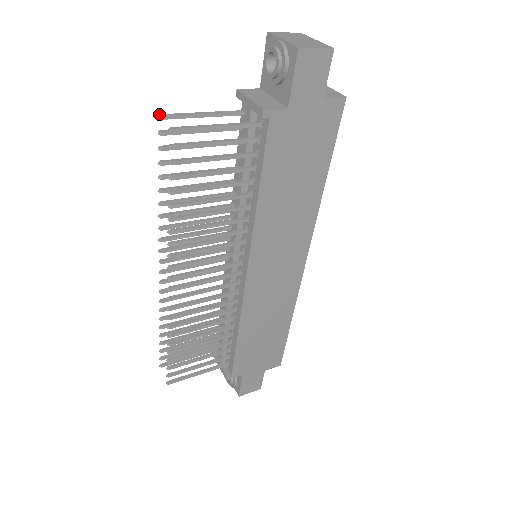
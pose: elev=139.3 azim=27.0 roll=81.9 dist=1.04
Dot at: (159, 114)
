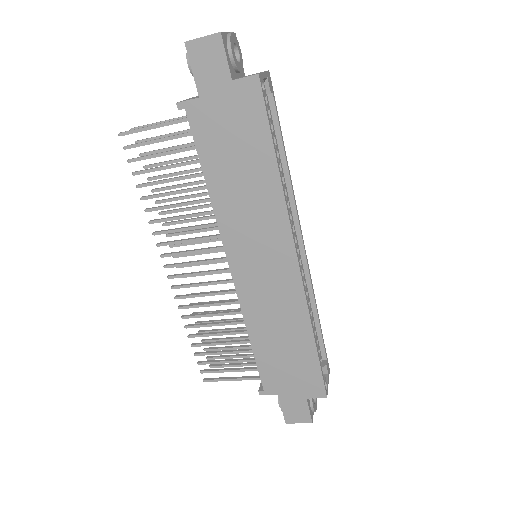
Dot at: (132, 128)
